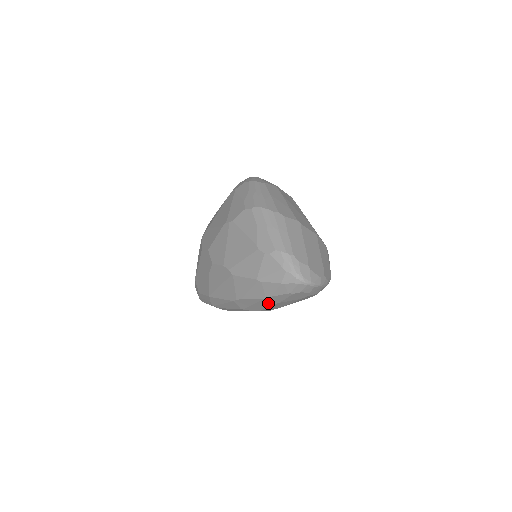
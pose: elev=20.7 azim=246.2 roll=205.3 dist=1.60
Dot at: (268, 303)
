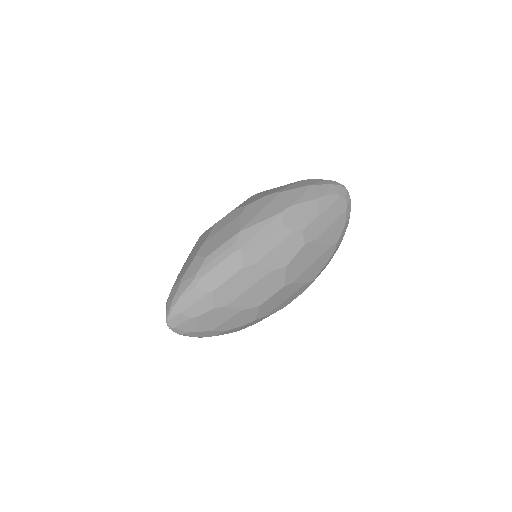
Dot at: (317, 210)
